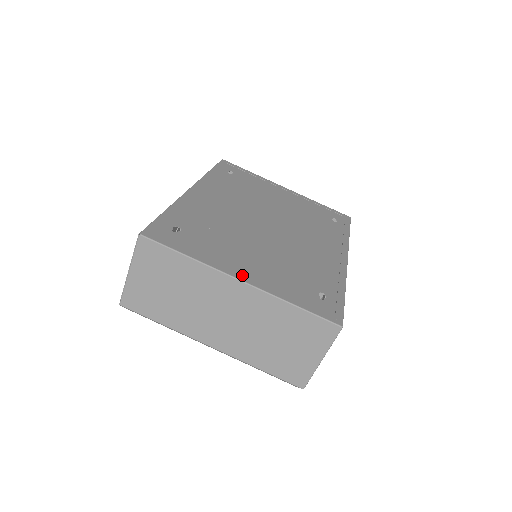
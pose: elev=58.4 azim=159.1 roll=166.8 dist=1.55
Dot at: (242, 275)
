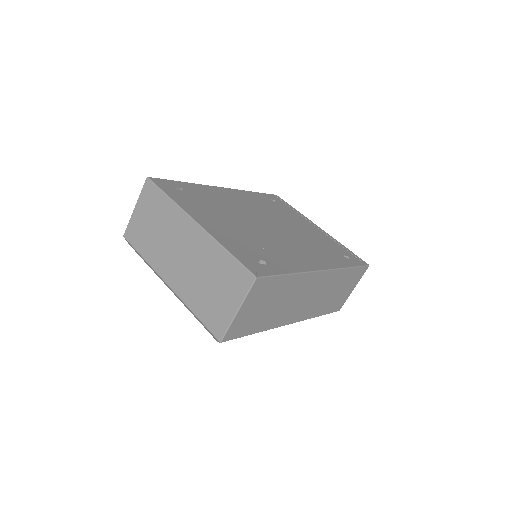
Dot at: (201, 221)
